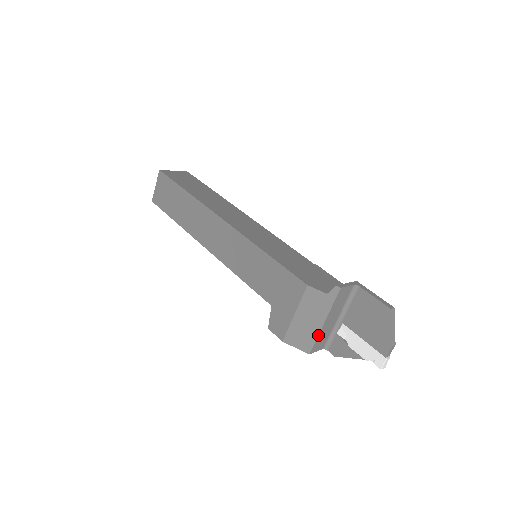
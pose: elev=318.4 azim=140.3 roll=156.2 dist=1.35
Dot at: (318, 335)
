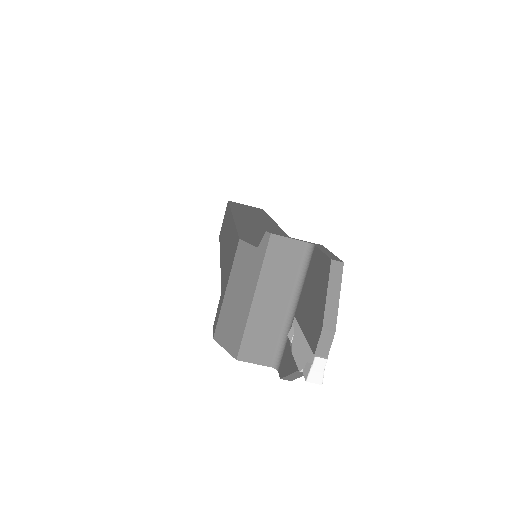
Dot at: (246, 323)
